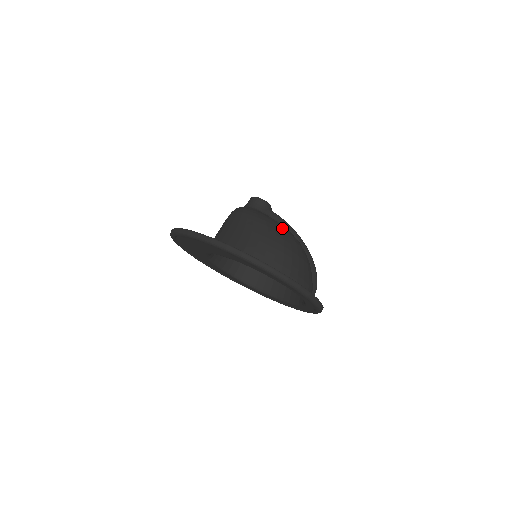
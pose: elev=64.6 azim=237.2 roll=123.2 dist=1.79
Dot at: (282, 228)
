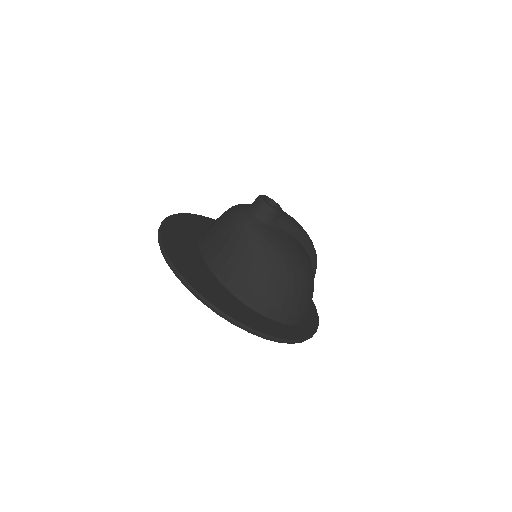
Dot at: (294, 260)
